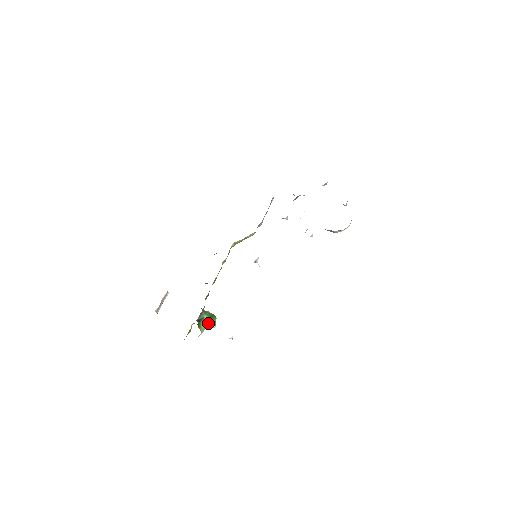
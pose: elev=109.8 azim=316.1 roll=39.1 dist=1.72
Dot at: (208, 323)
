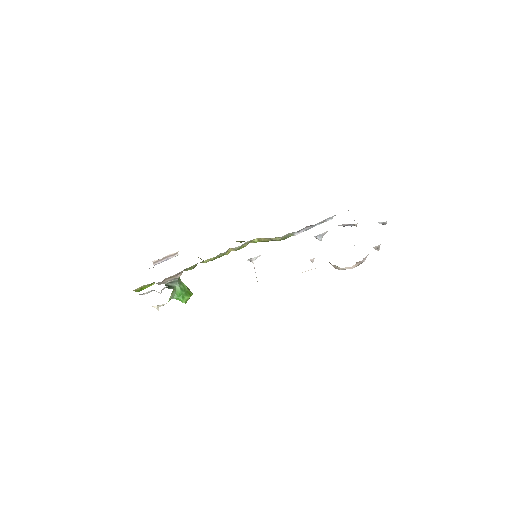
Dot at: (177, 295)
